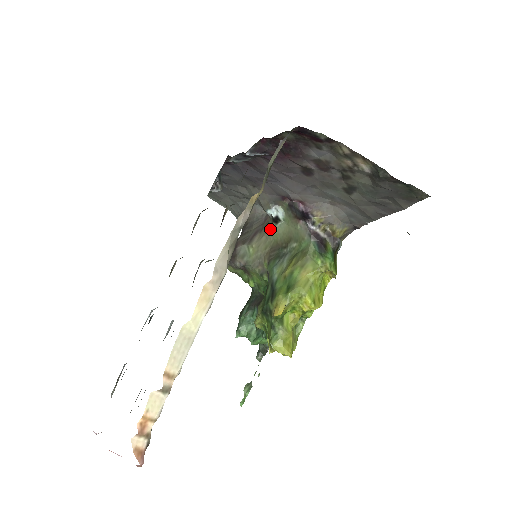
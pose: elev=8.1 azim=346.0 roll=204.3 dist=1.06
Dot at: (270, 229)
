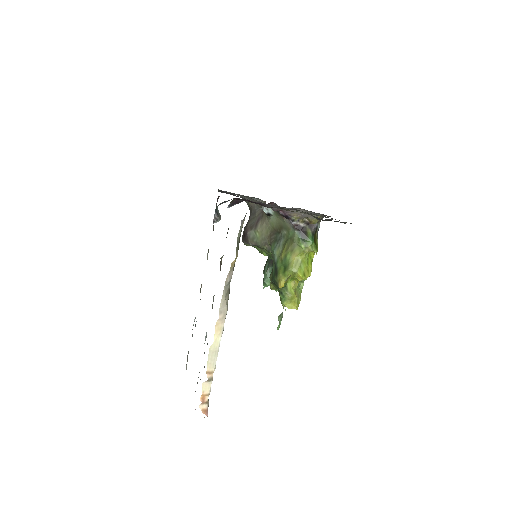
Dot at: (267, 218)
